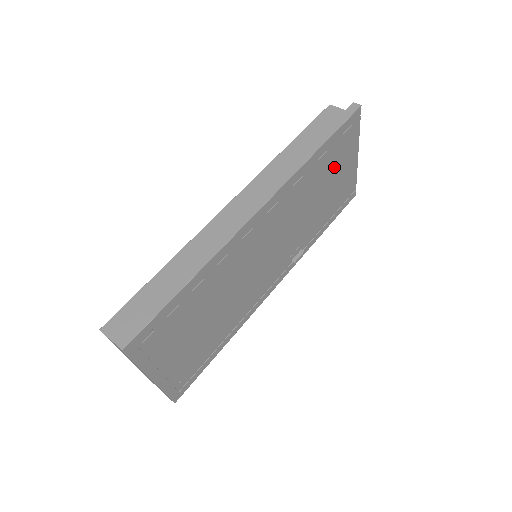
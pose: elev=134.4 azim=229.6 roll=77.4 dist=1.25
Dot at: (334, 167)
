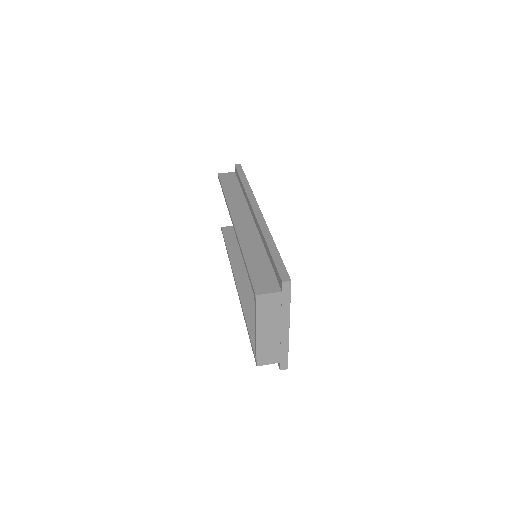
Dot at: occluded
